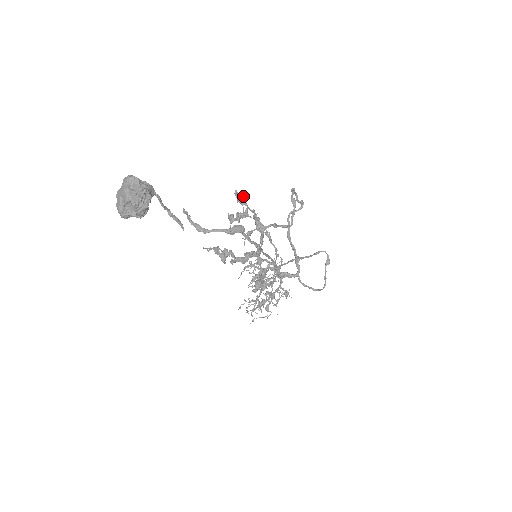
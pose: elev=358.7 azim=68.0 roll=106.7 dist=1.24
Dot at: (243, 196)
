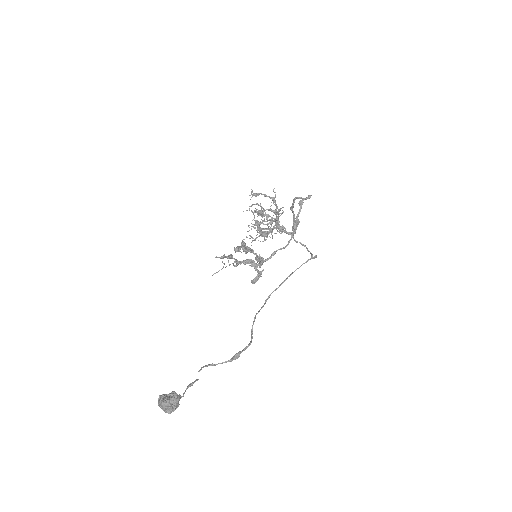
Dot at: (248, 251)
